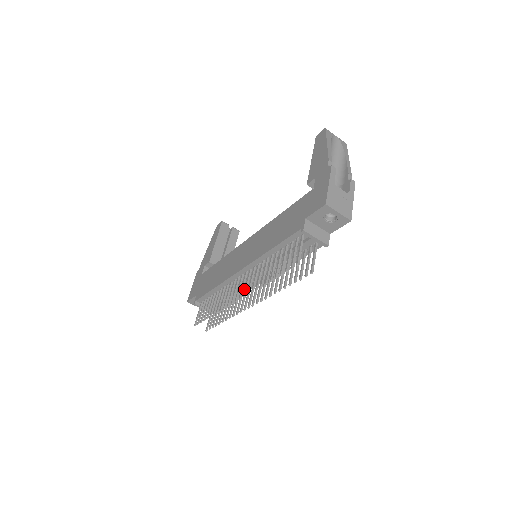
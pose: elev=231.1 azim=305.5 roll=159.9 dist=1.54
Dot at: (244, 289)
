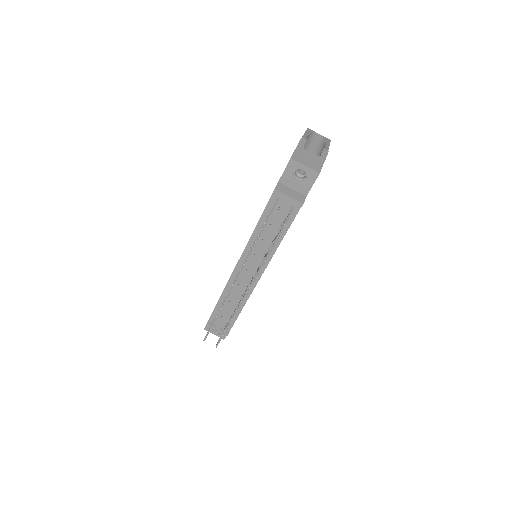
Dot at: occluded
